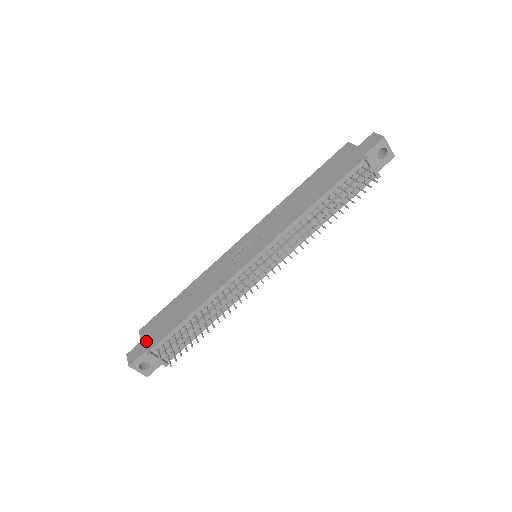
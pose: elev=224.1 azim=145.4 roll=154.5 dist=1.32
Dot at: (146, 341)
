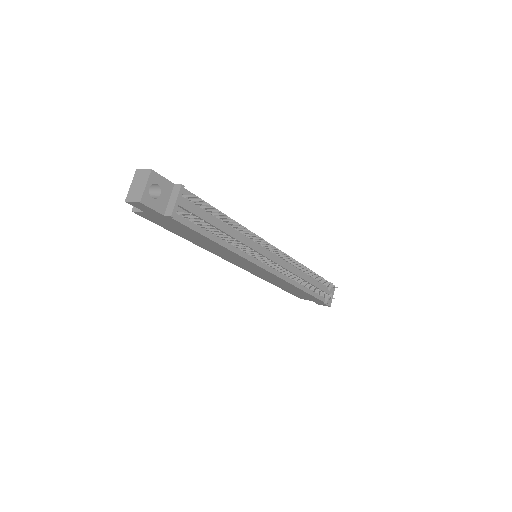
Dot at: occluded
